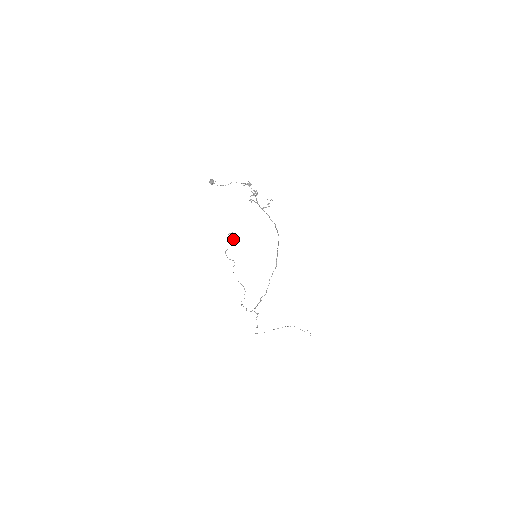
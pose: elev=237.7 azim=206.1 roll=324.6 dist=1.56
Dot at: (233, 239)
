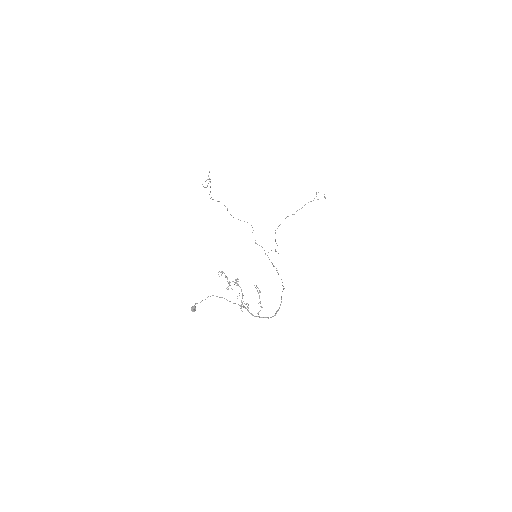
Dot at: occluded
